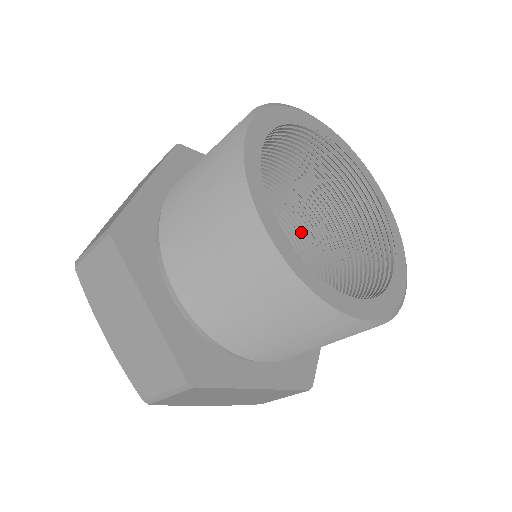
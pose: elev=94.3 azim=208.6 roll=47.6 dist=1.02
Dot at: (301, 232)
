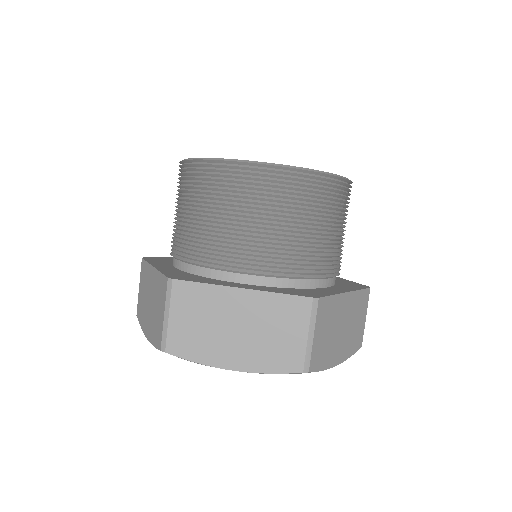
Dot at: occluded
